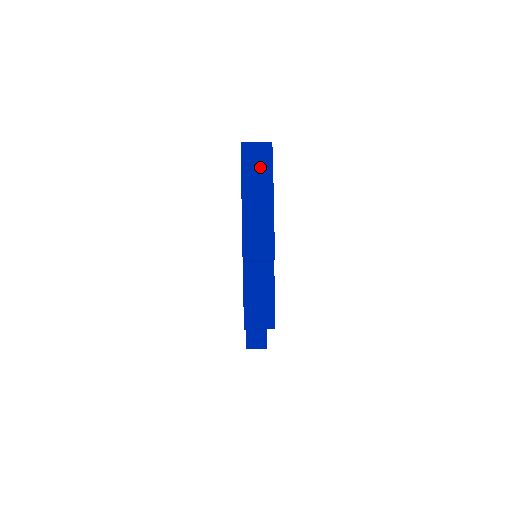
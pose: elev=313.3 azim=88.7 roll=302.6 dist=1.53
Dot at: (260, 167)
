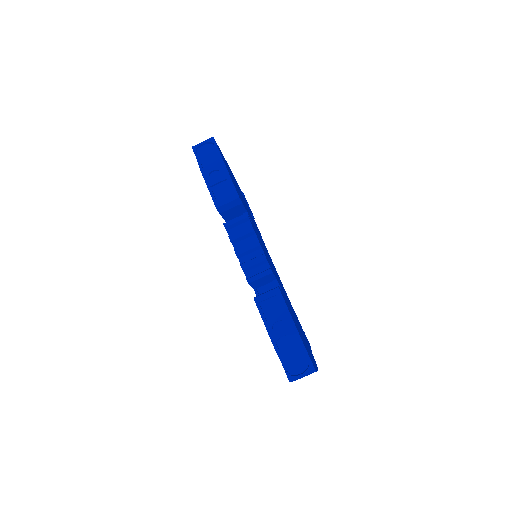
Dot at: occluded
